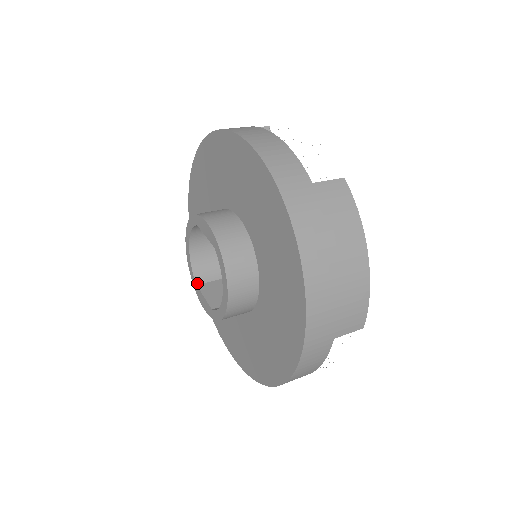
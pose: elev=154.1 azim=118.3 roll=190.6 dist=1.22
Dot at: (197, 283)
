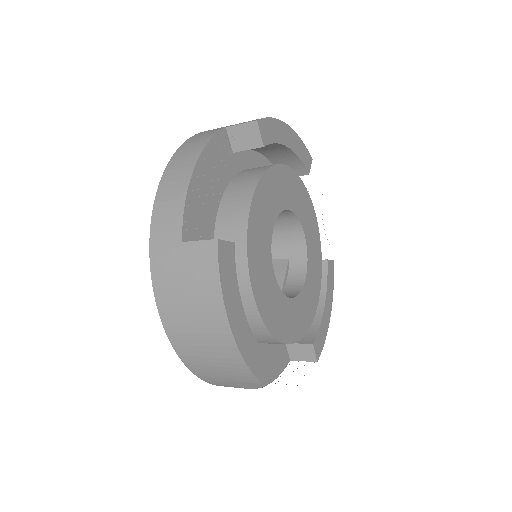
Dot at: occluded
